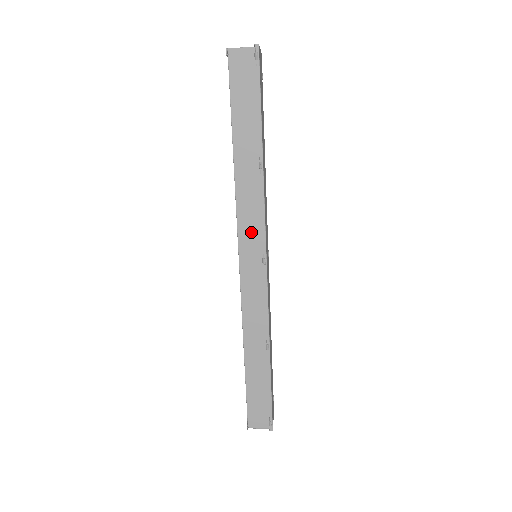
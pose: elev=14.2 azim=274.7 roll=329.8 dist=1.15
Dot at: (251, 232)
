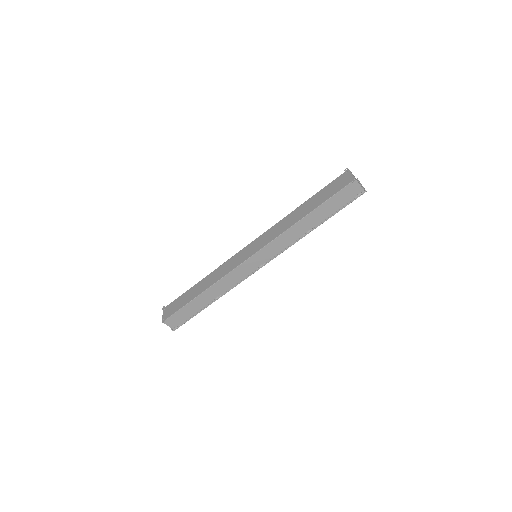
Dot at: (271, 251)
